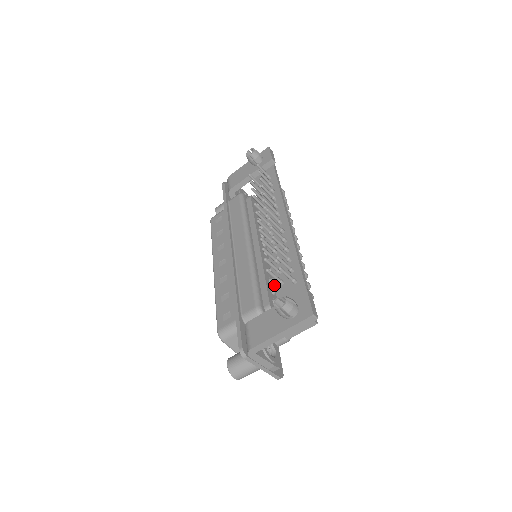
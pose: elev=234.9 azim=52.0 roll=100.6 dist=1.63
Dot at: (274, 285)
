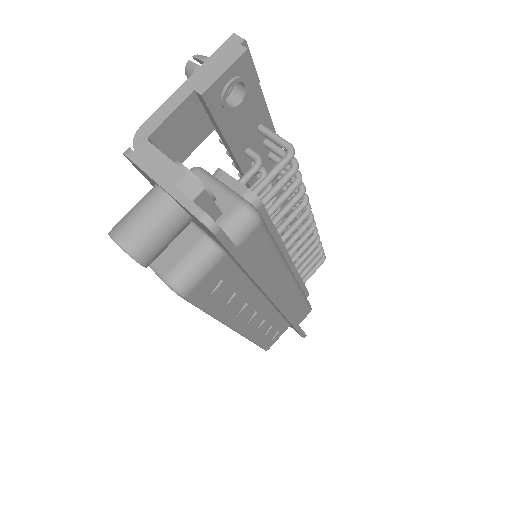
Dot at: occluded
